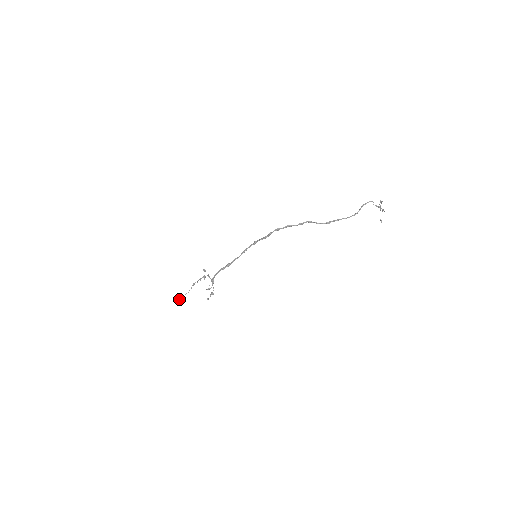
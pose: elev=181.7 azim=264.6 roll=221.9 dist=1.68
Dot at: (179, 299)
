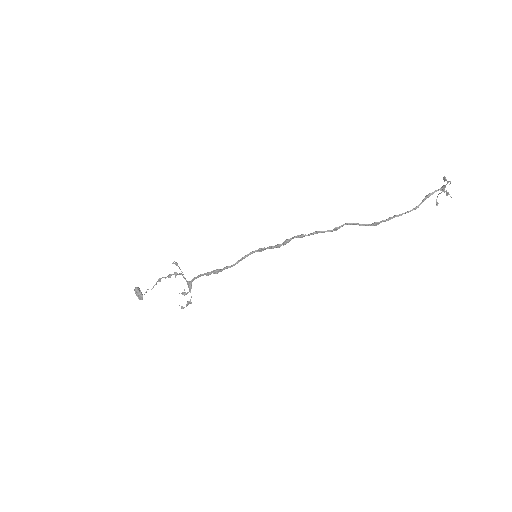
Dot at: (138, 296)
